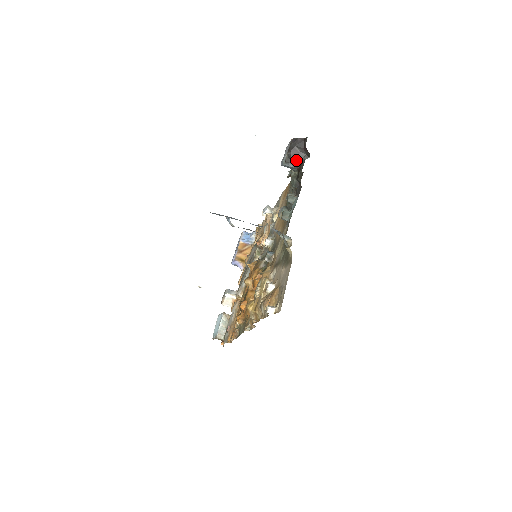
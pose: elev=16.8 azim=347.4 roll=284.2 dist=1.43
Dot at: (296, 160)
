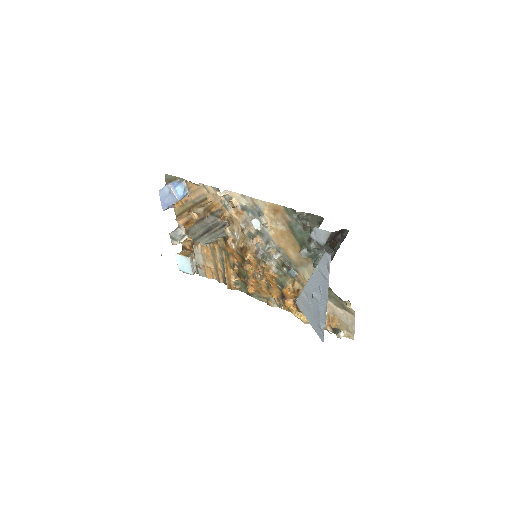
Dot at: (332, 240)
